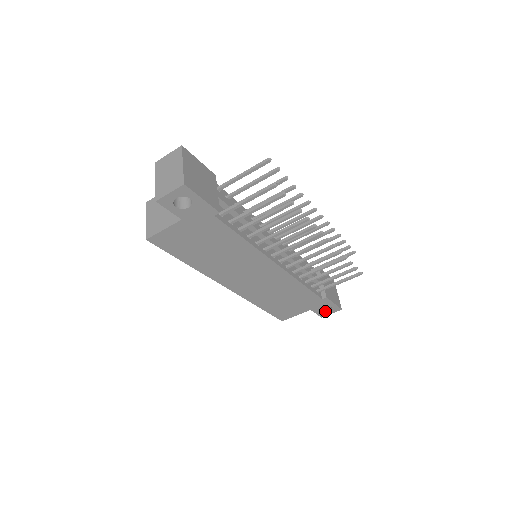
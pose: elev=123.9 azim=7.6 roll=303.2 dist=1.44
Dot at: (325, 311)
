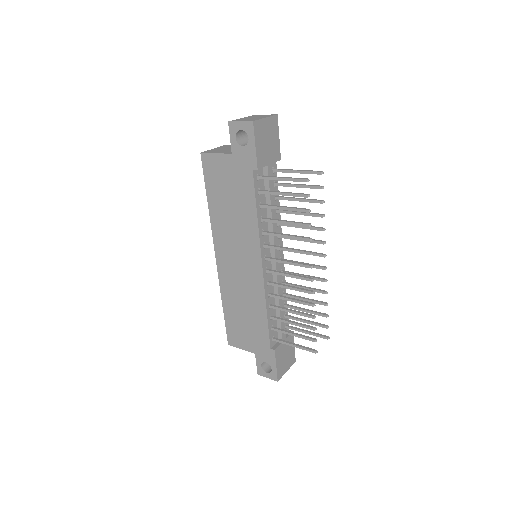
Dot at: (265, 370)
